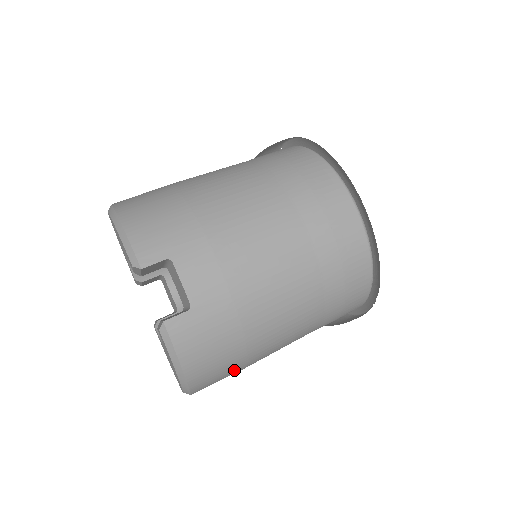
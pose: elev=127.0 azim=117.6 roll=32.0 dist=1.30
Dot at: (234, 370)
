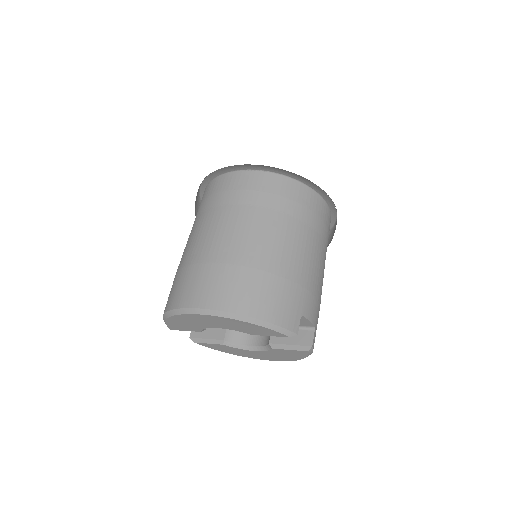
Dot at: occluded
